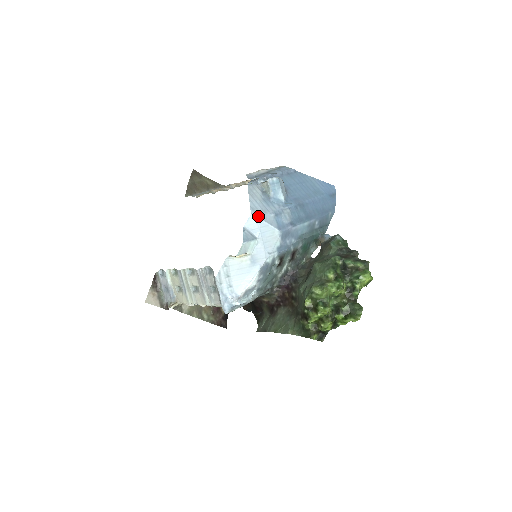
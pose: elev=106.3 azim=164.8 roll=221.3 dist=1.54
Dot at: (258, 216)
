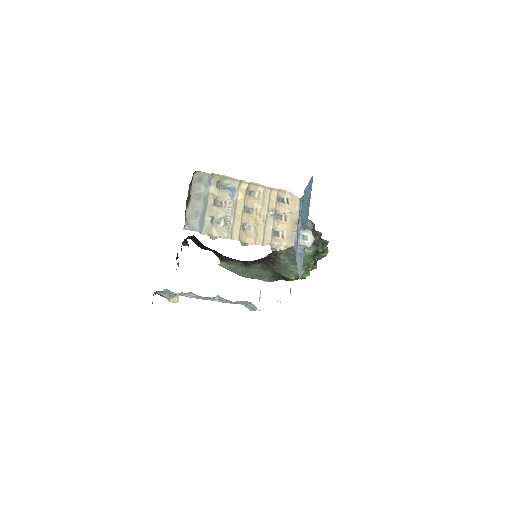
Dot at: occluded
